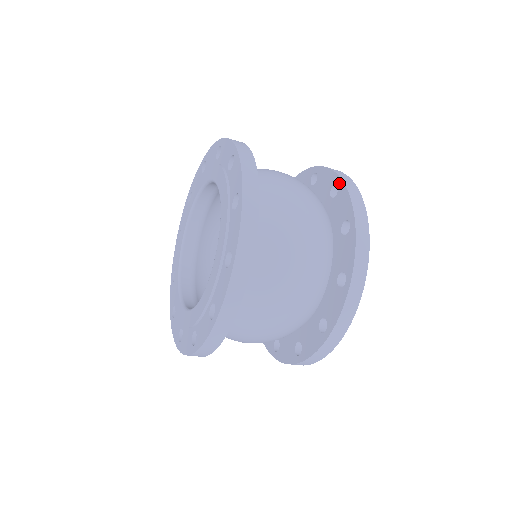
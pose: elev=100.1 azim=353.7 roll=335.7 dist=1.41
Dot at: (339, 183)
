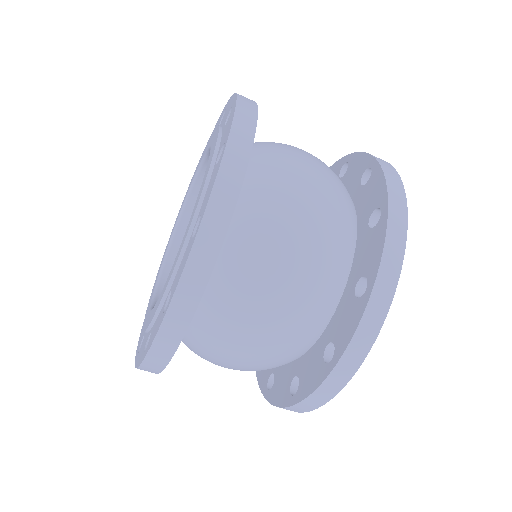
Dot at: (383, 212)
